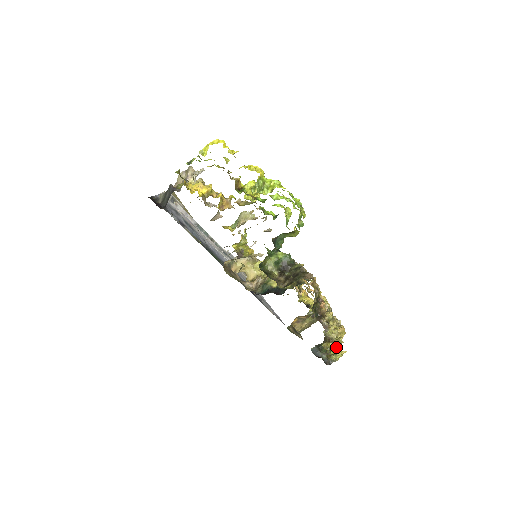
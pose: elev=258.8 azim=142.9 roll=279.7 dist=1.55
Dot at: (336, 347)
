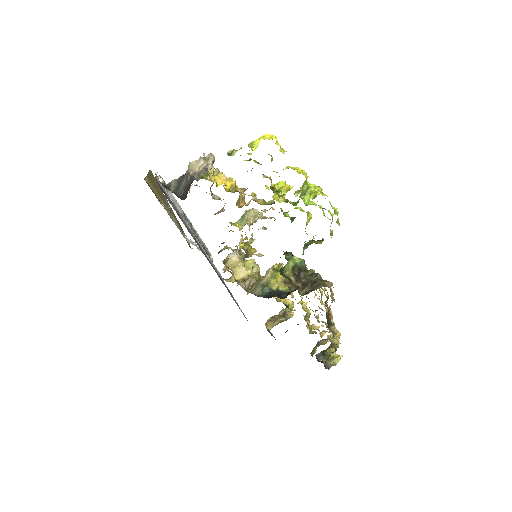
Dot at: occluded
